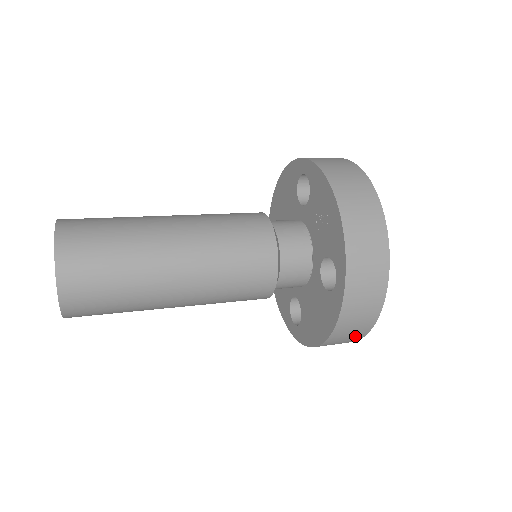
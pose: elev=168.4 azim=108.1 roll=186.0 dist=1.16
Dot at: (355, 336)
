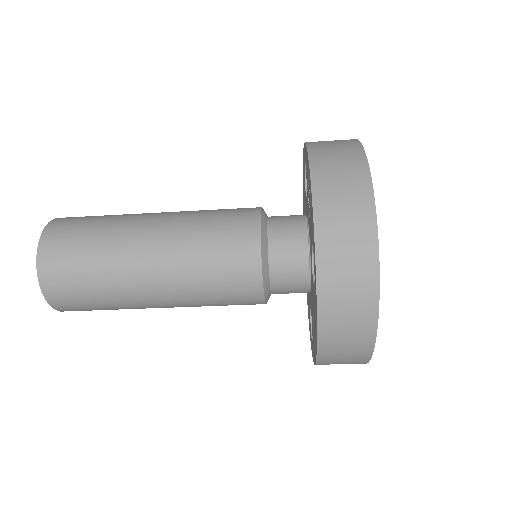
Dot at: (358, 347)
